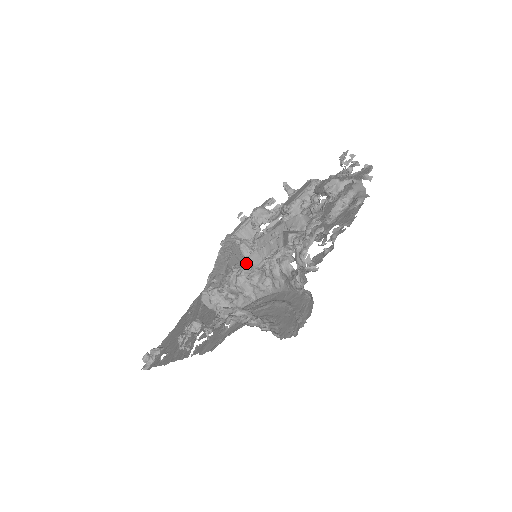
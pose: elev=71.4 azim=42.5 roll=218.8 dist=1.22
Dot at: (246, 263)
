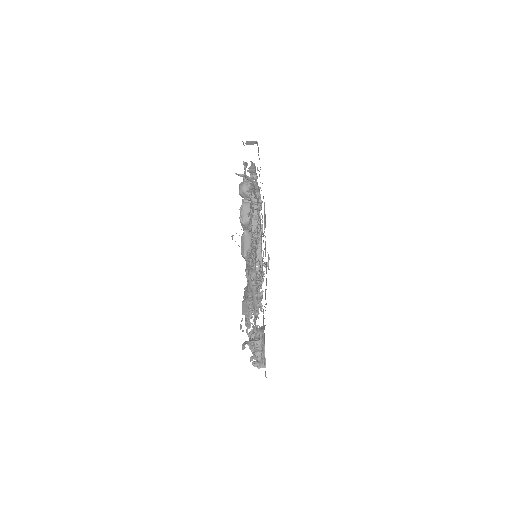
Dot at: occluded
